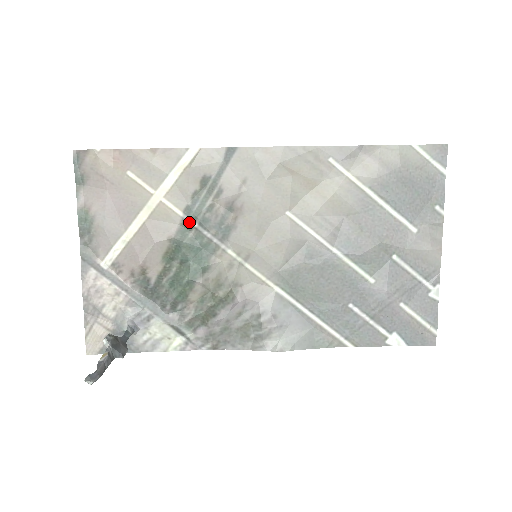
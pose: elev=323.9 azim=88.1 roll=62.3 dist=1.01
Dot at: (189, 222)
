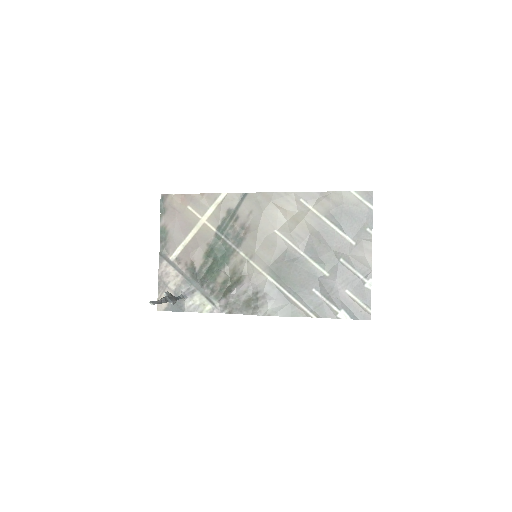
Dot at: (219, 235)
